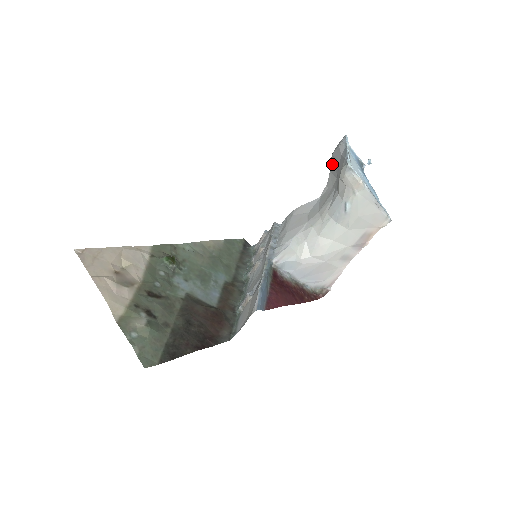
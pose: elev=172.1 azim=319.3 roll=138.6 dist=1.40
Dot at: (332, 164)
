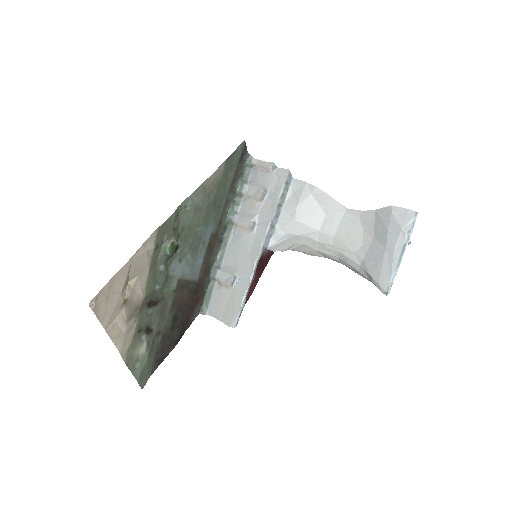
Dot at: (383, 218)
